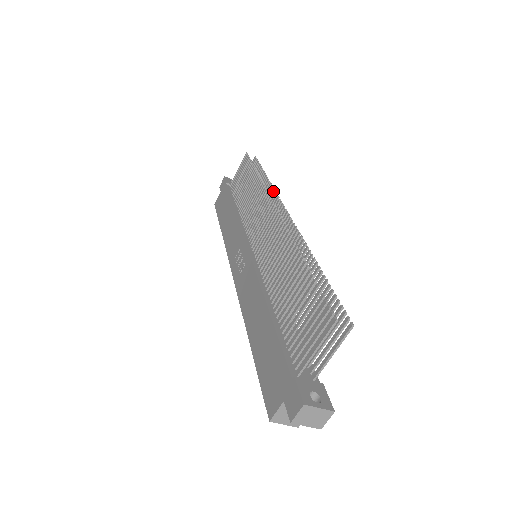
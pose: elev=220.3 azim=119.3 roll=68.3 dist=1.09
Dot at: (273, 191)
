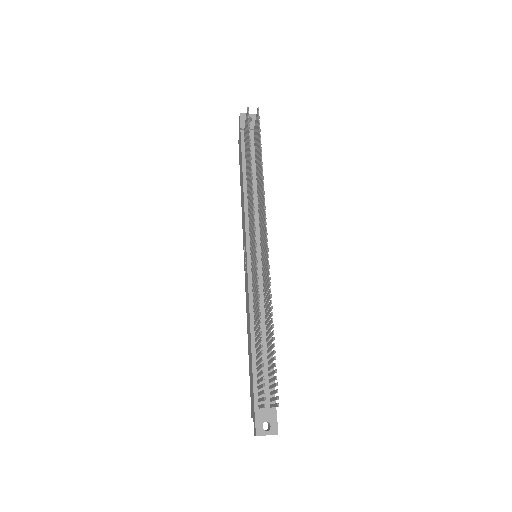
Dot at: (263, 193)
